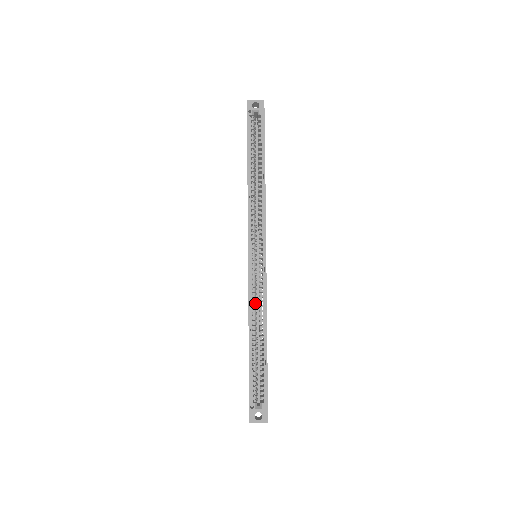
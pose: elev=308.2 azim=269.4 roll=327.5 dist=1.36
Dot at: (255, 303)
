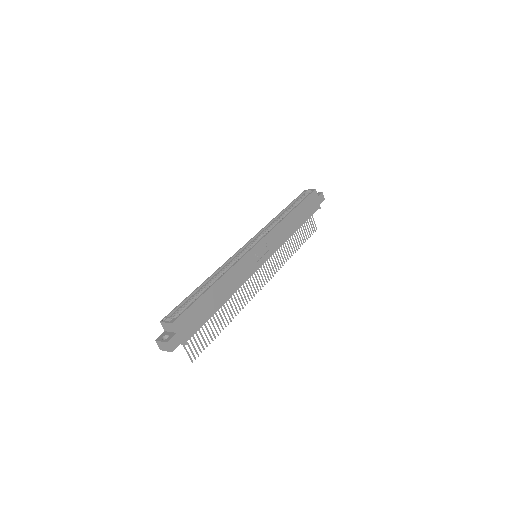
Dot at: (228, 268)
